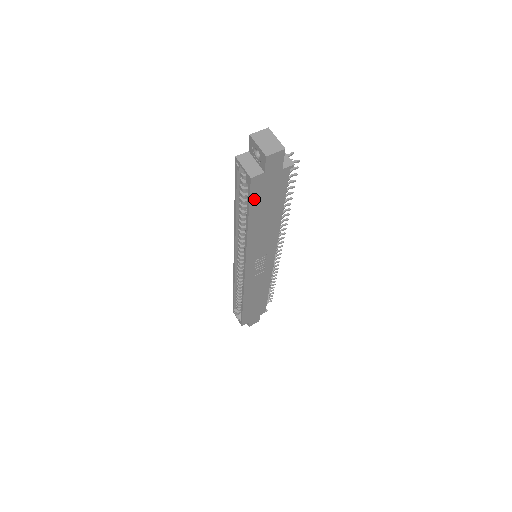
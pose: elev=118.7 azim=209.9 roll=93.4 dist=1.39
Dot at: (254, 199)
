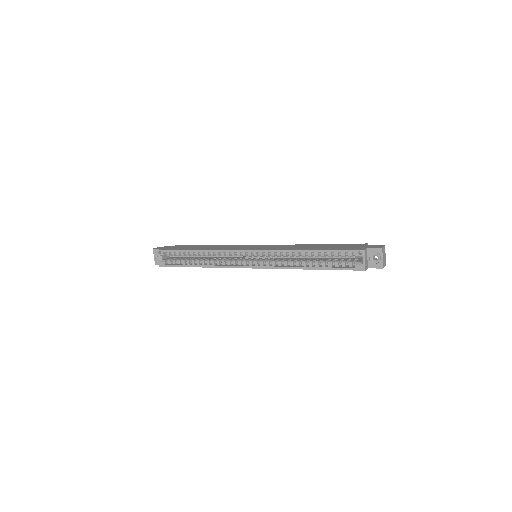
Dot at: (342, 269)
